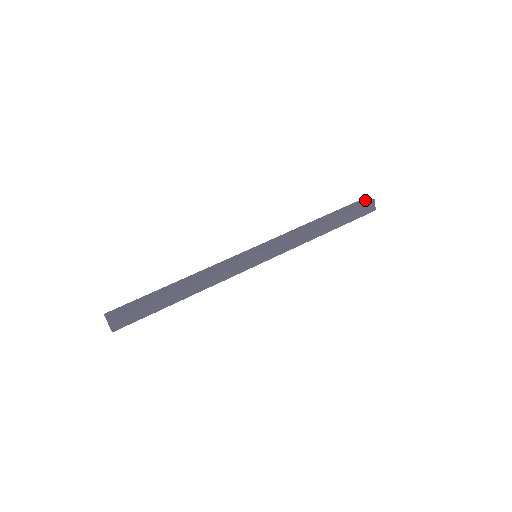
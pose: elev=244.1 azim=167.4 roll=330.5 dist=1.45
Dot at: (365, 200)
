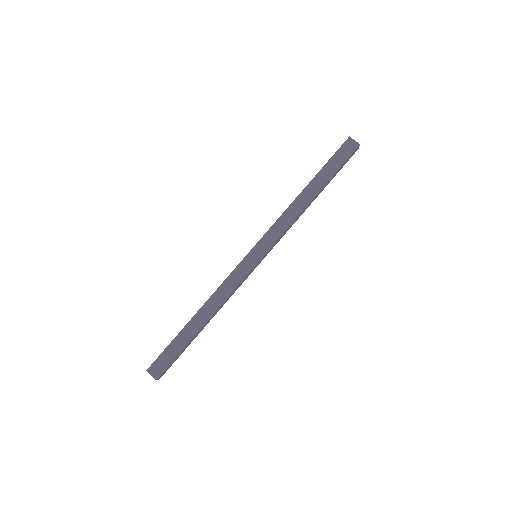
Dot at: occluded
